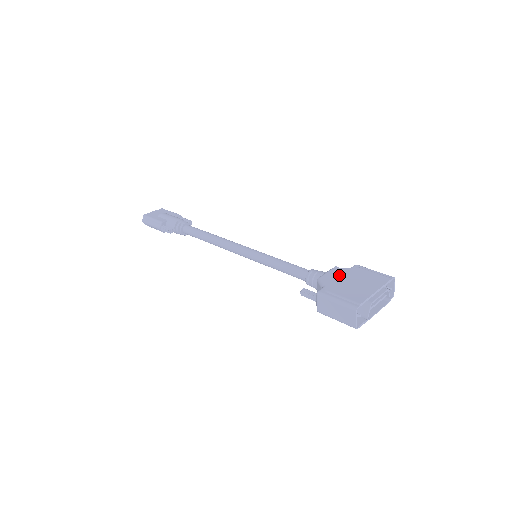
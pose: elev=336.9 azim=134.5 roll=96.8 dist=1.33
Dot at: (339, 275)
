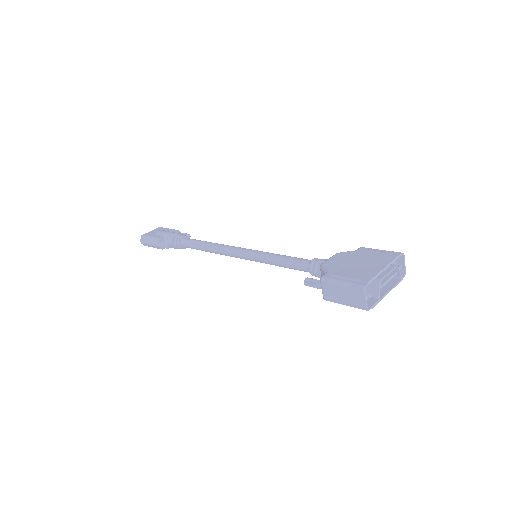
Dot at: (343, 259)
